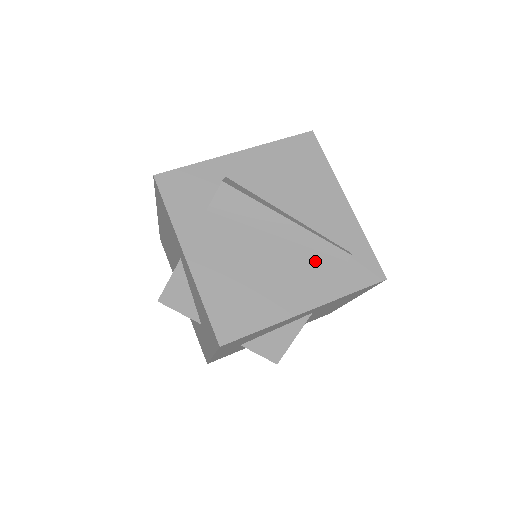
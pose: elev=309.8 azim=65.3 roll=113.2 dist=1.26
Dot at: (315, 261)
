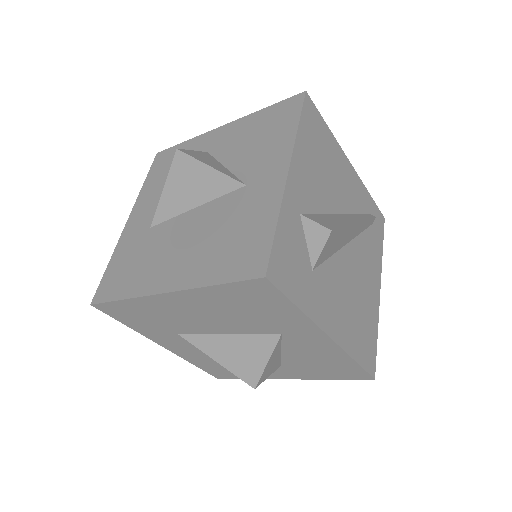
Dot at: (365, 243)
